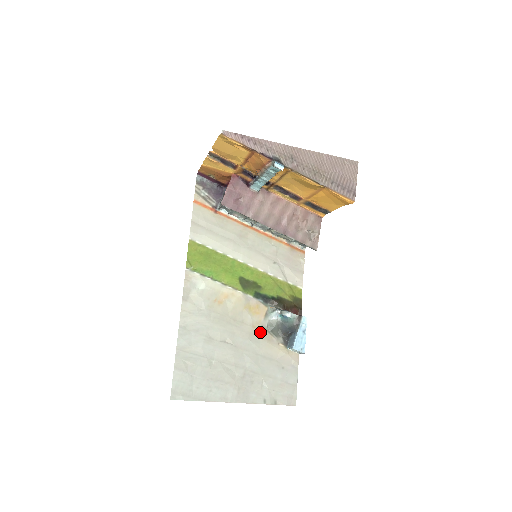
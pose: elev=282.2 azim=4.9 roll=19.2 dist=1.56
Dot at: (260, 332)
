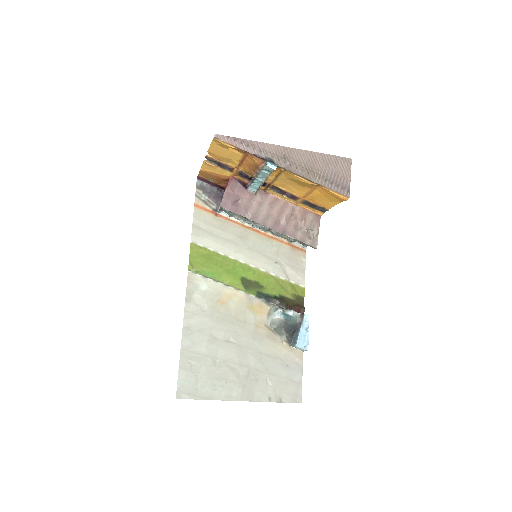
Dot at: (263, 331)
